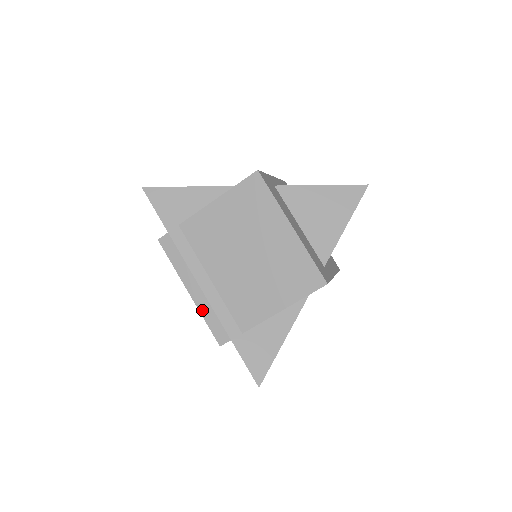
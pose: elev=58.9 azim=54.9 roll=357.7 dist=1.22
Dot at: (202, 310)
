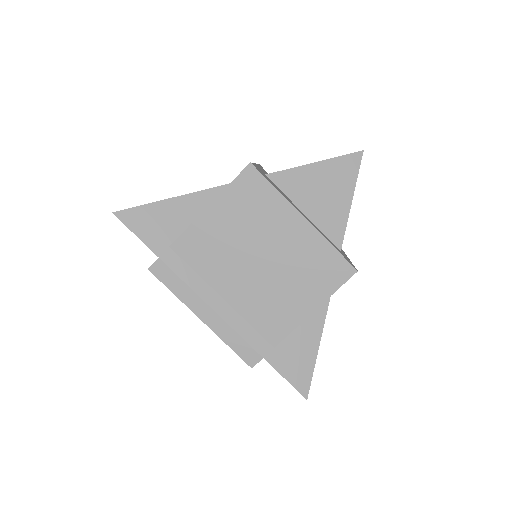
Dot at: (221, 335)
